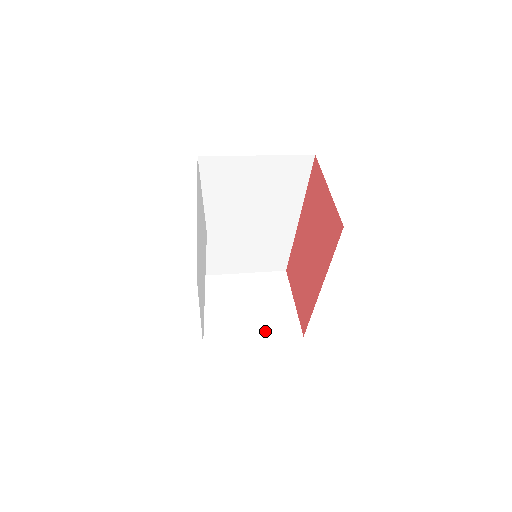
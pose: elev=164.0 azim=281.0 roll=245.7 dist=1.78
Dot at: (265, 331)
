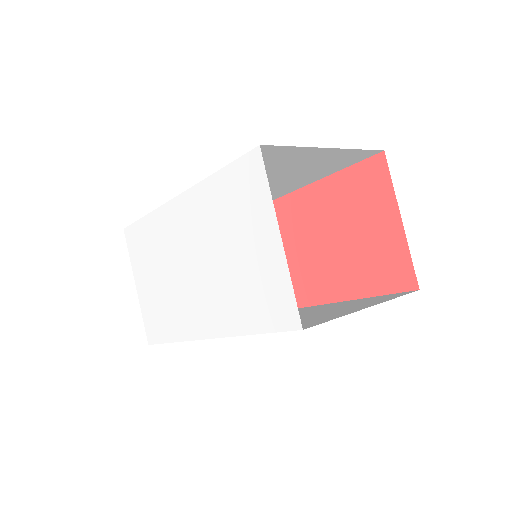
Dot at: occluded
